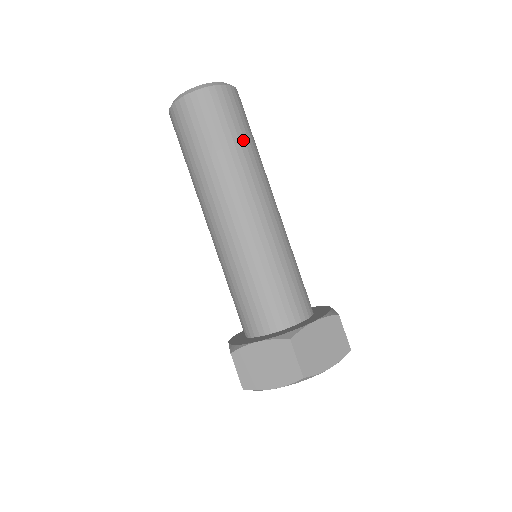
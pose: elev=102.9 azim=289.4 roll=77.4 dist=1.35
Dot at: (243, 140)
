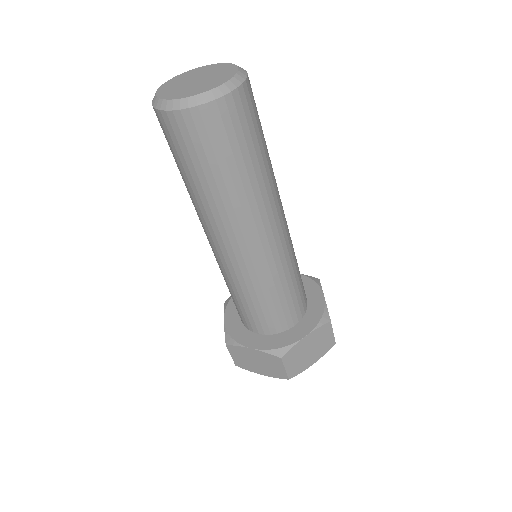
Dot at: (251, 165)
